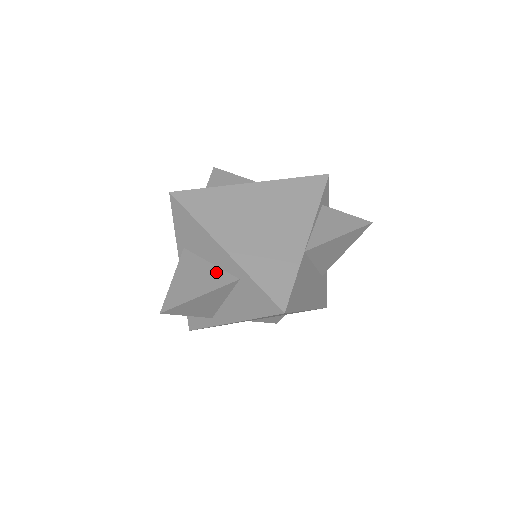
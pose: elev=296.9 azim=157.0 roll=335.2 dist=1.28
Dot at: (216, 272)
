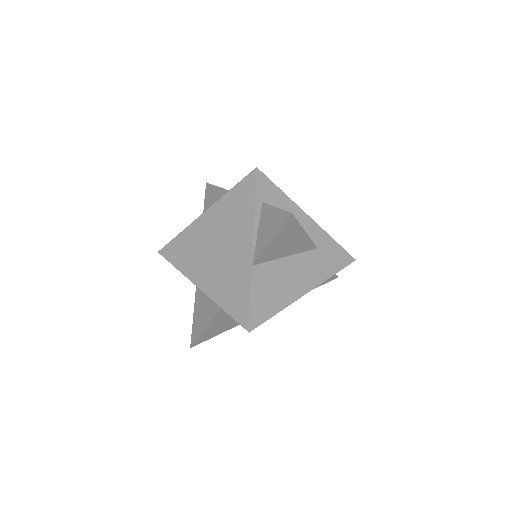
Dot at: (211, 302)
